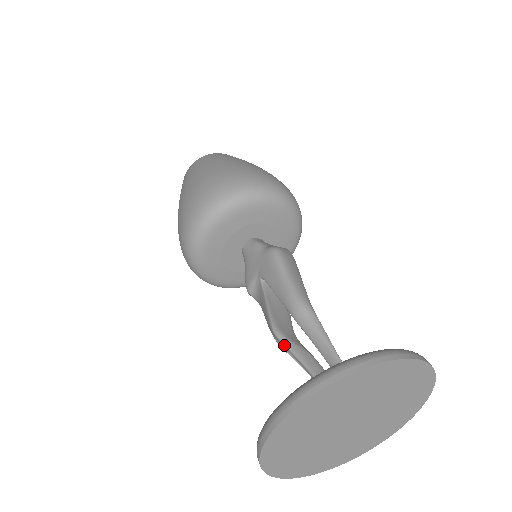
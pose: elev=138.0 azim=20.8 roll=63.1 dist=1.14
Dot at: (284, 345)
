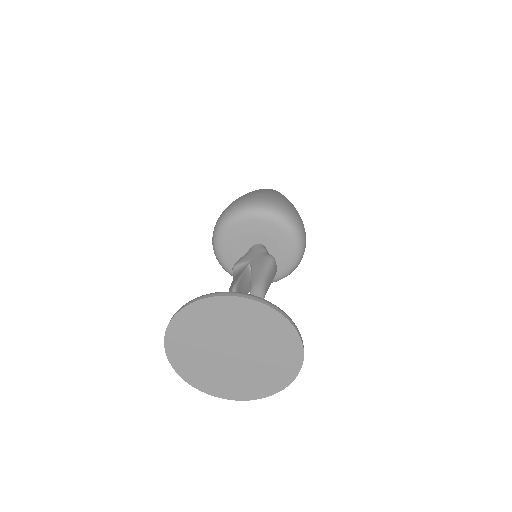
Dot at: occluded
